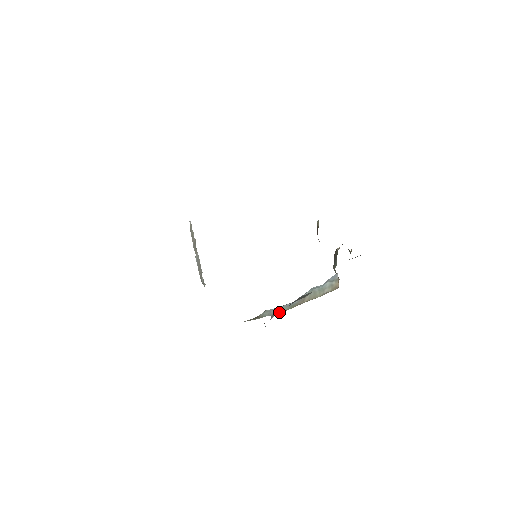
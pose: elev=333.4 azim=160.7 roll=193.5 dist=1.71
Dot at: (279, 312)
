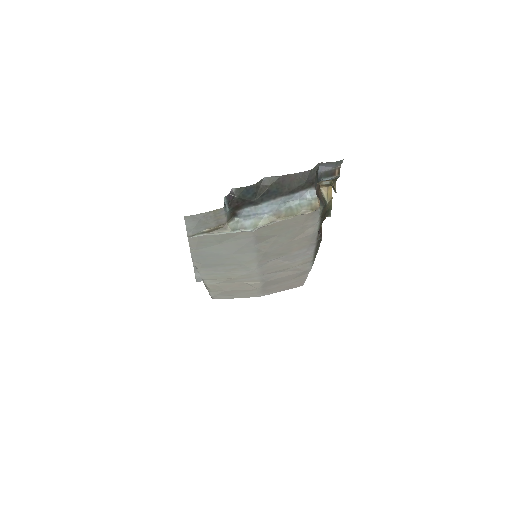
Dot at: (241, 191)
